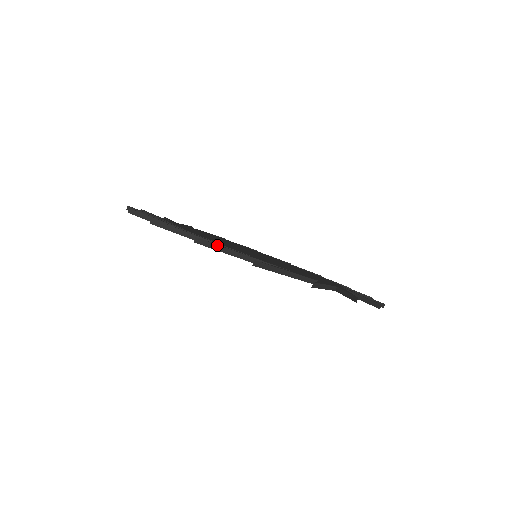
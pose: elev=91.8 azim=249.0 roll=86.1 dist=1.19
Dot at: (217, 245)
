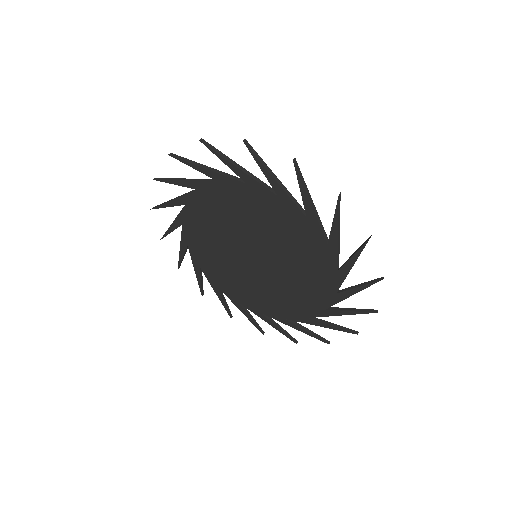
Dot at: (217, 150)
